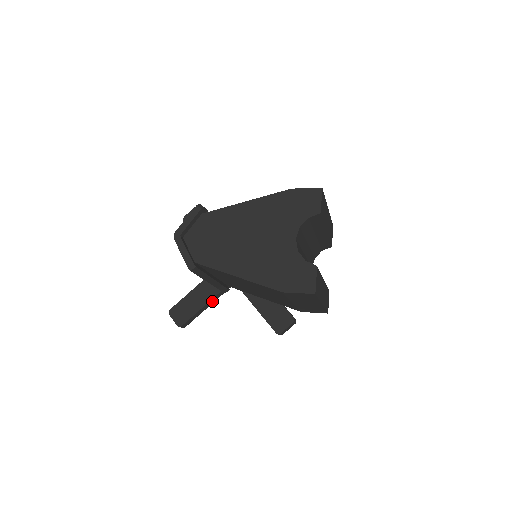
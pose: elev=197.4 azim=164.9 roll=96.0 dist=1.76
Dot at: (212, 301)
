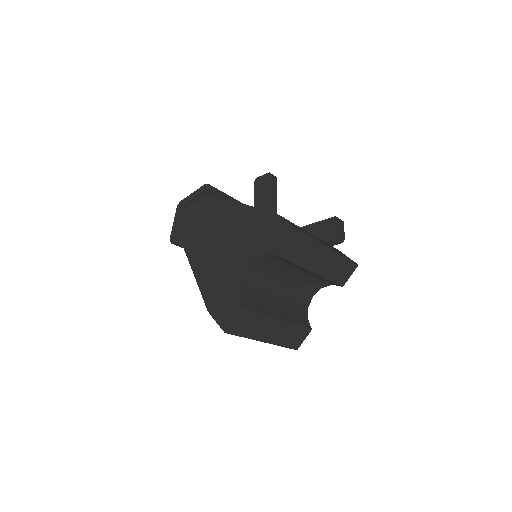
Dot at: occluded
